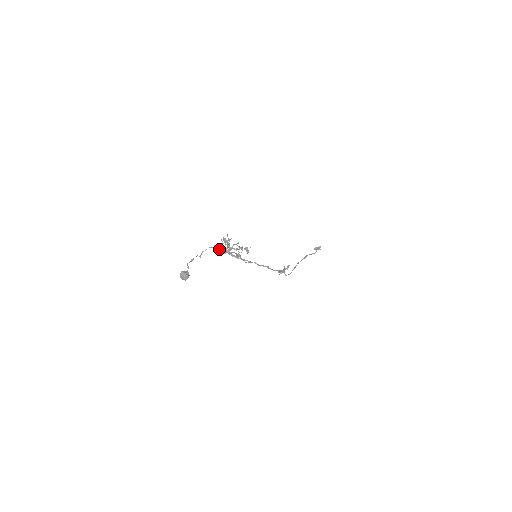
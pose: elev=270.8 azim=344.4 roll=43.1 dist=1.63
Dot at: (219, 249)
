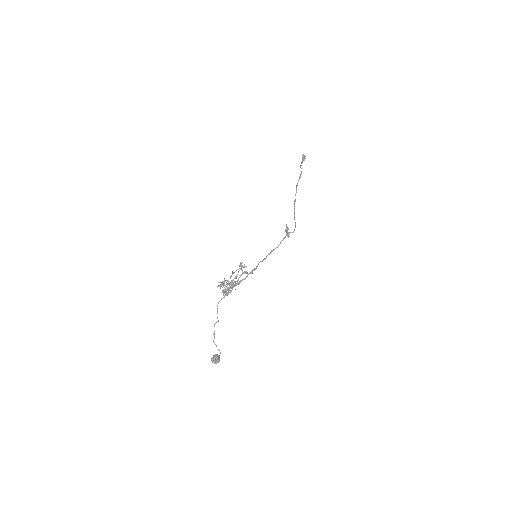
Dot at: occluded
